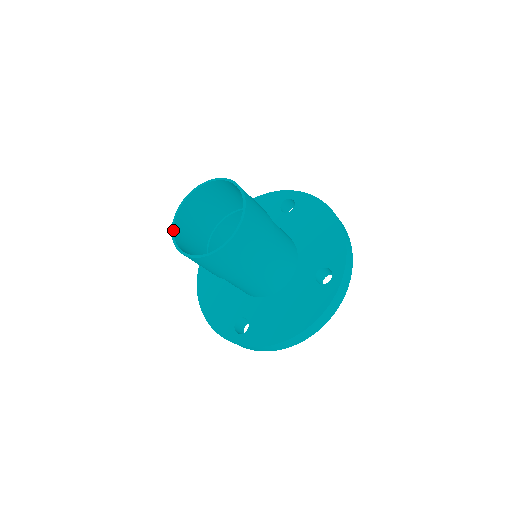
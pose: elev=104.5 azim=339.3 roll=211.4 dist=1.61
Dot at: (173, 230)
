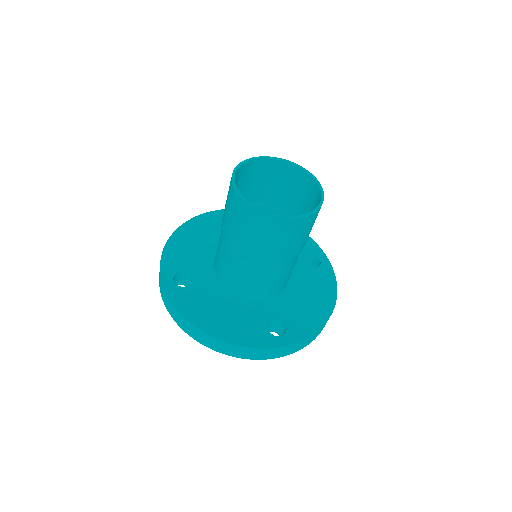
Dot at: (249, 202)
